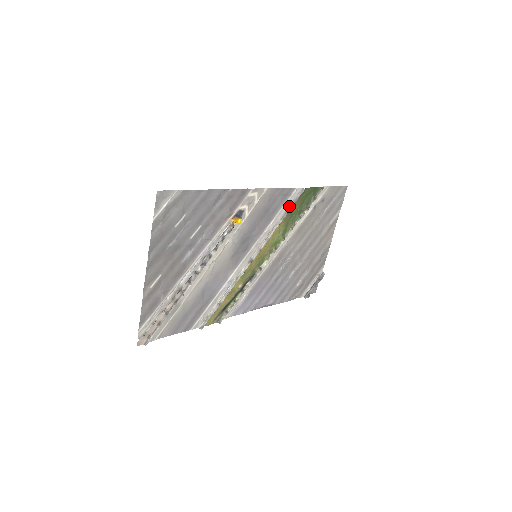
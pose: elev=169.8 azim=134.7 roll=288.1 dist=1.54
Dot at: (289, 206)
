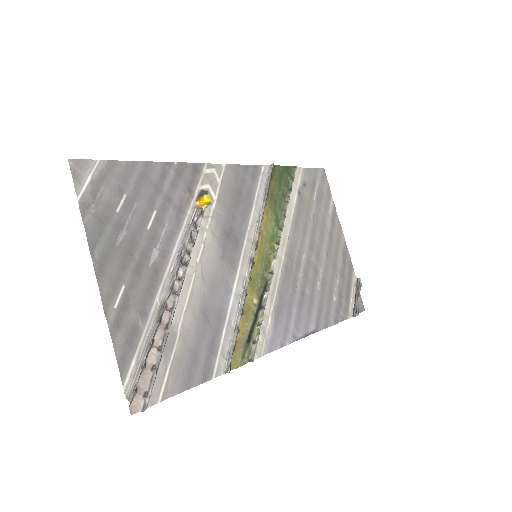
Dot at: (265, 187)
